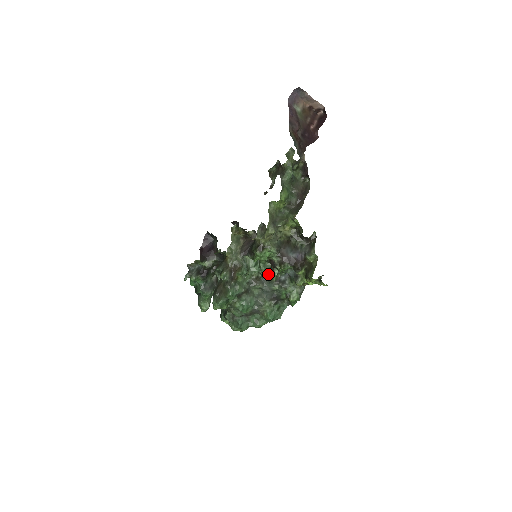
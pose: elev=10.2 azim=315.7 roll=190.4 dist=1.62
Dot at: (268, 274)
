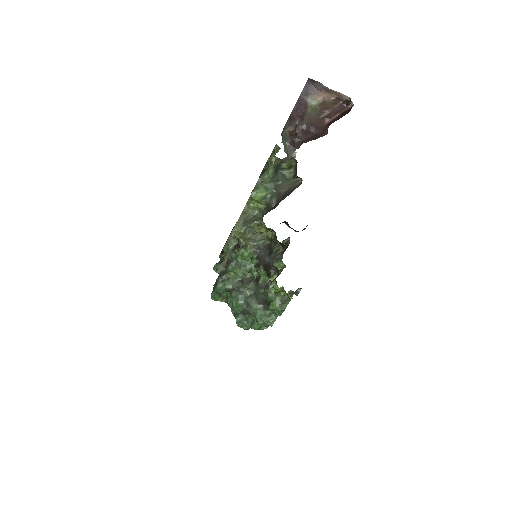
Dot at: (256, 276)
